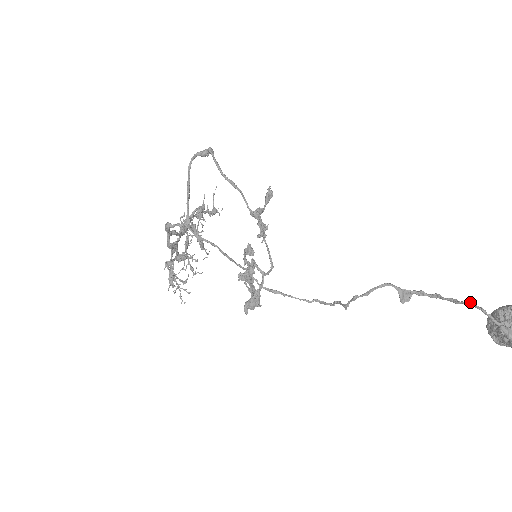
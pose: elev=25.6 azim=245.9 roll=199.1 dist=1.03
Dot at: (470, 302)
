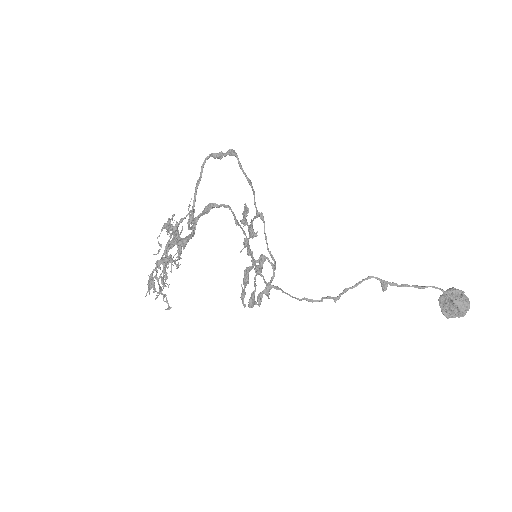
Dot at: (431, 286)
